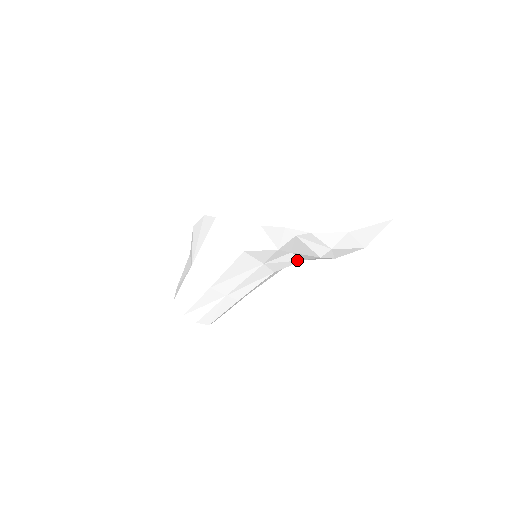
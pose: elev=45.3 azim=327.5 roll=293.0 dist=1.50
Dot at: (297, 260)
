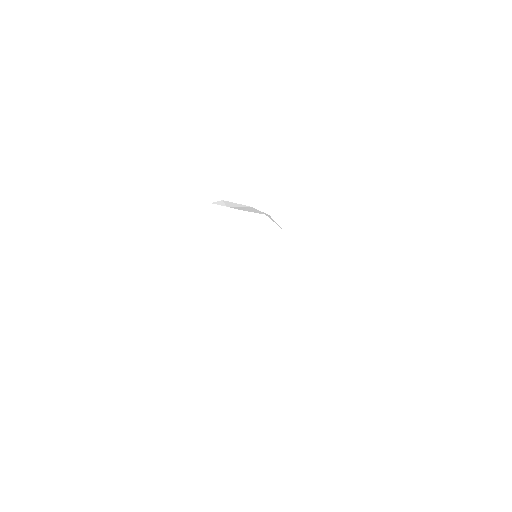
Dot at: occluded
